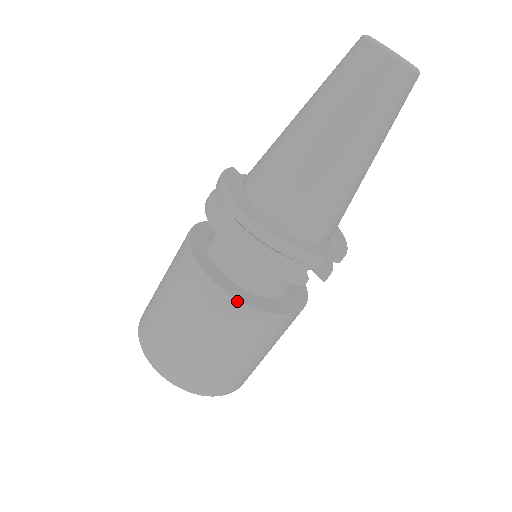
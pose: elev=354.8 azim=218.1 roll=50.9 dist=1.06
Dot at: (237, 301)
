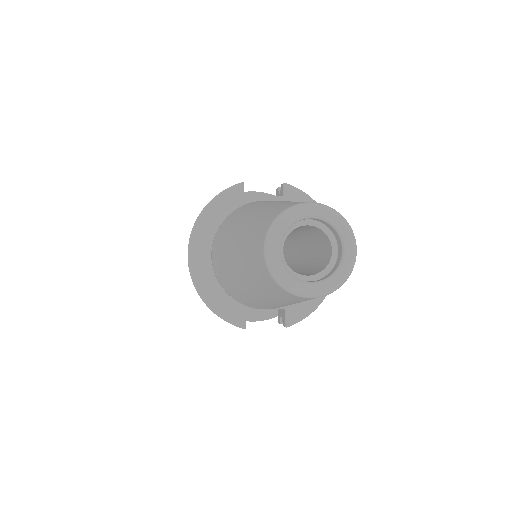
Dot at: occluded
